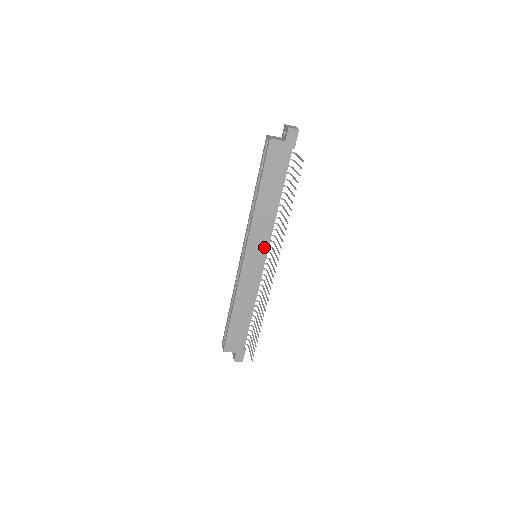
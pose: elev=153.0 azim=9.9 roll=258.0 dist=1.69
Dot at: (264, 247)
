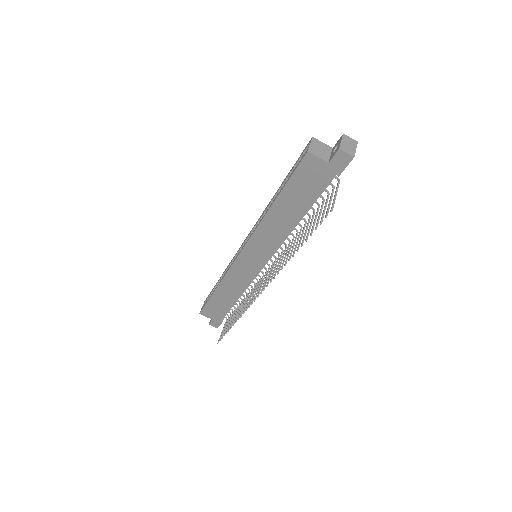
Dot at: (266, 255)
